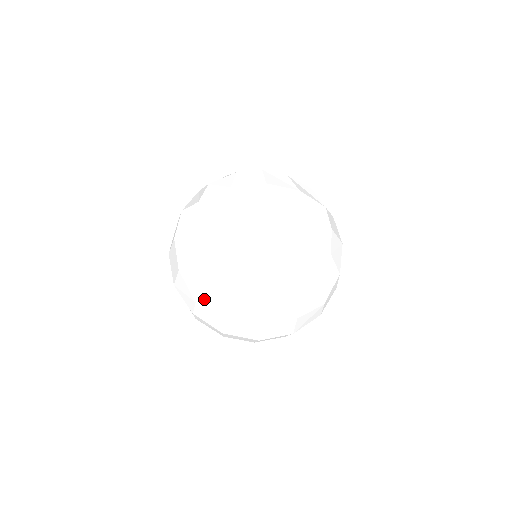
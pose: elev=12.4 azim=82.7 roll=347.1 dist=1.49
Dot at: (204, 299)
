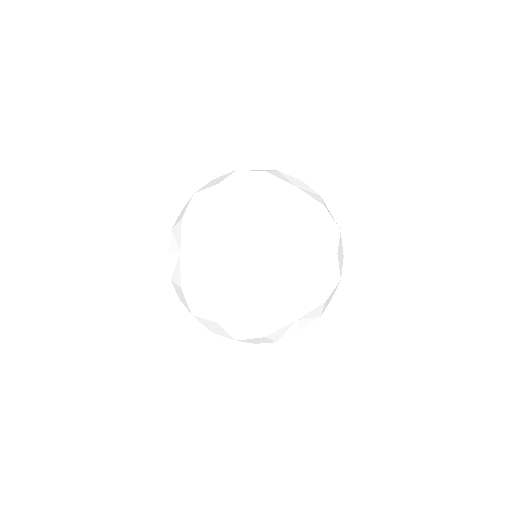
Dot at: (172, 274)
